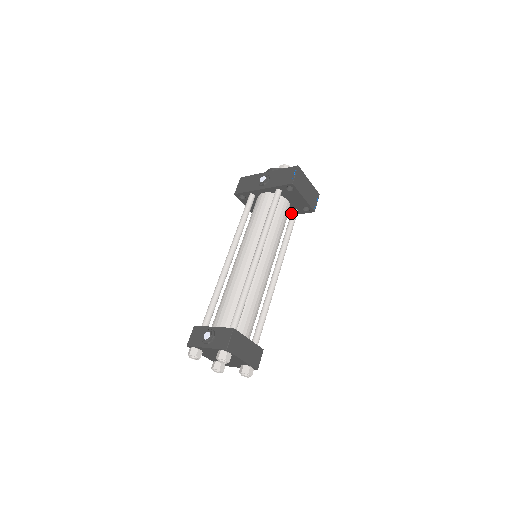
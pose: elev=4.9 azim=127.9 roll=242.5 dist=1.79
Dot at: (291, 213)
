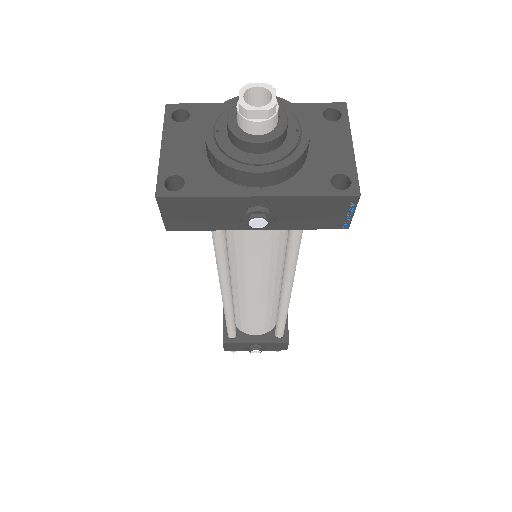
Dot at: occluded
